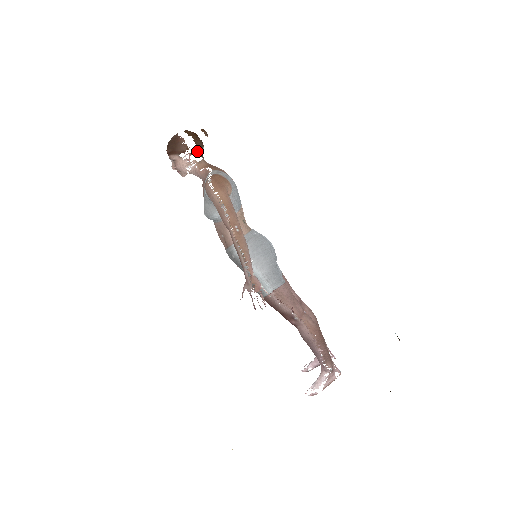
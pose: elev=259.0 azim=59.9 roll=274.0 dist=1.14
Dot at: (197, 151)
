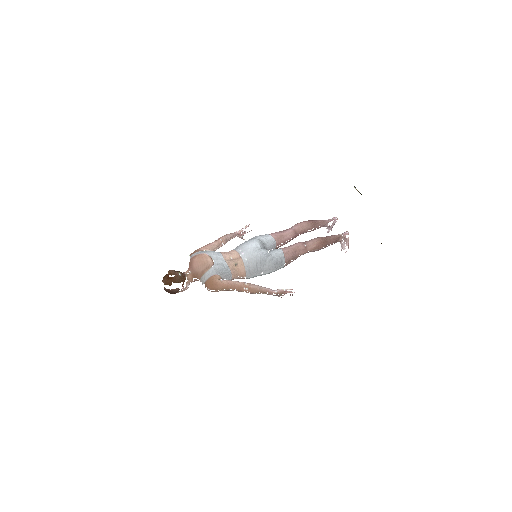
Dot at: occluded
